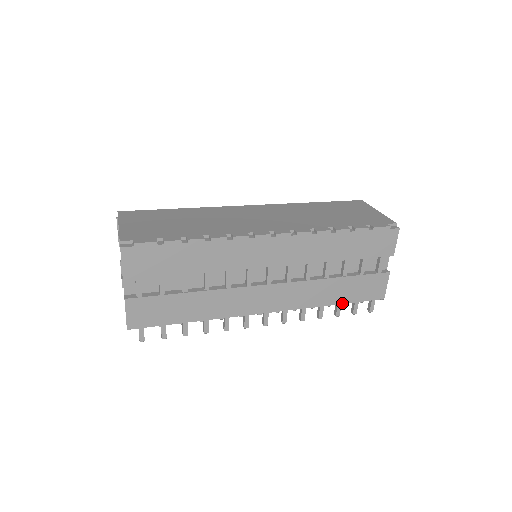
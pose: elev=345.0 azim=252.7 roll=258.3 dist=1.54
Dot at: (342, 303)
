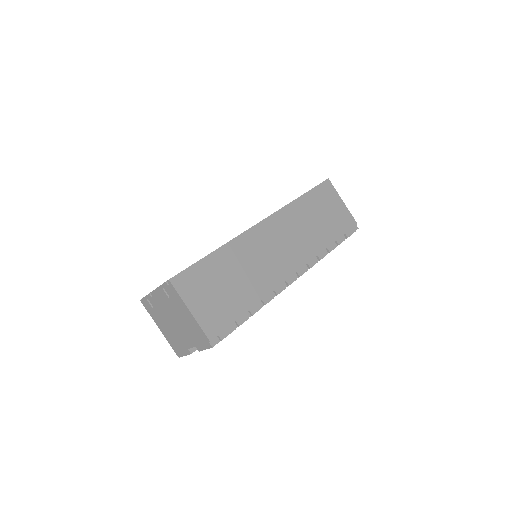
Dot at: occluded
